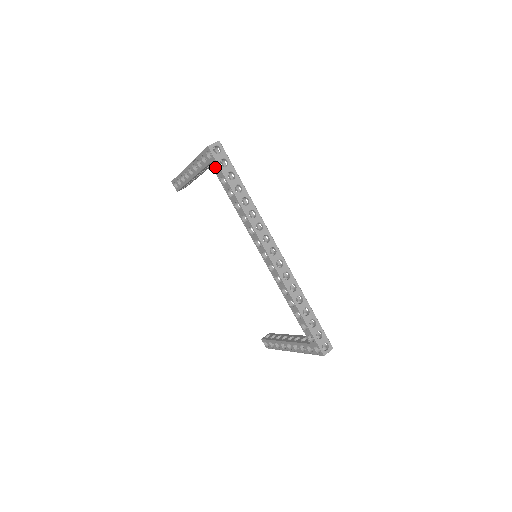
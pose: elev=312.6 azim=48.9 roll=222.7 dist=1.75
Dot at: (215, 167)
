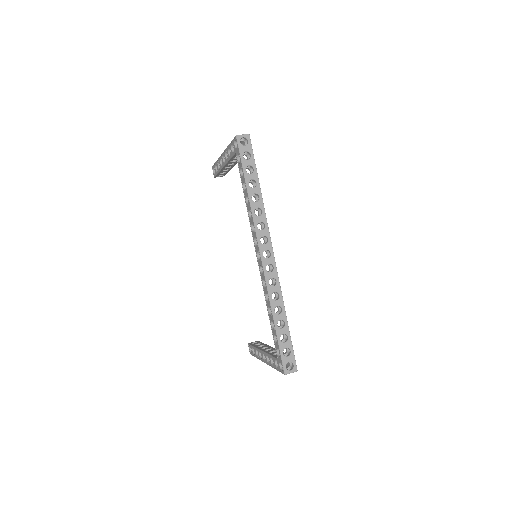
Dot at: (239, 158)
